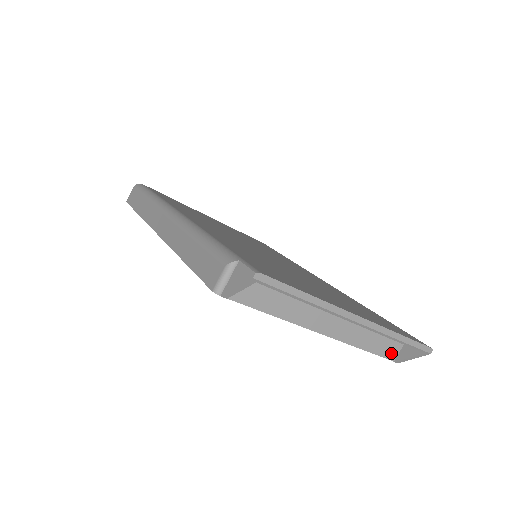
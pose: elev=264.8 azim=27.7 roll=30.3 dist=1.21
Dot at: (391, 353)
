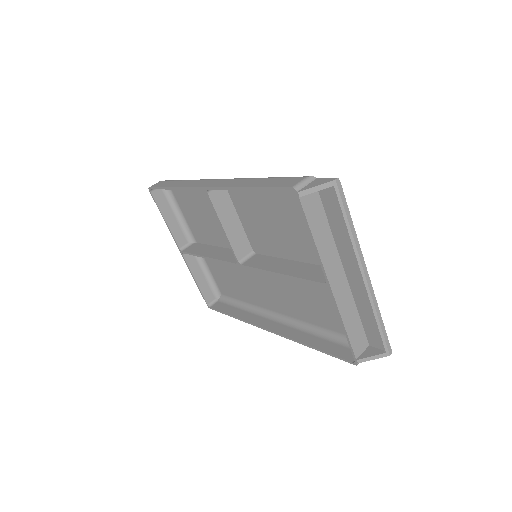
Dot at: (357, 349)
